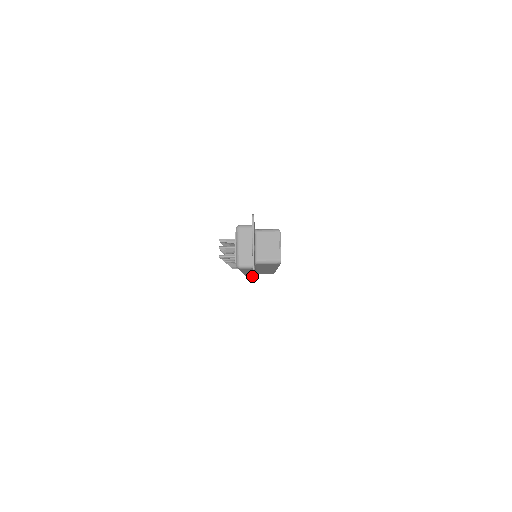
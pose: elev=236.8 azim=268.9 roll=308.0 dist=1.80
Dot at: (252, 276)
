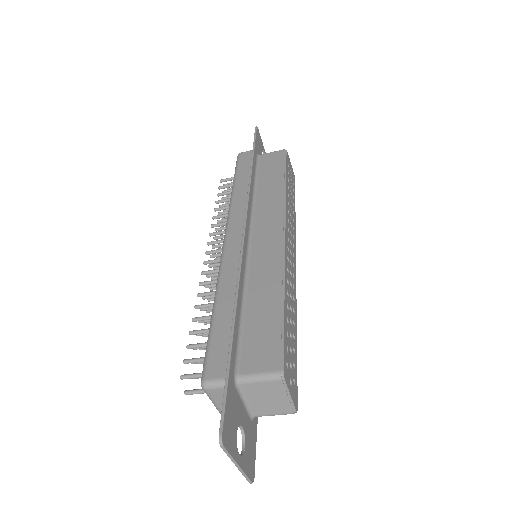
Dot at: occluded
